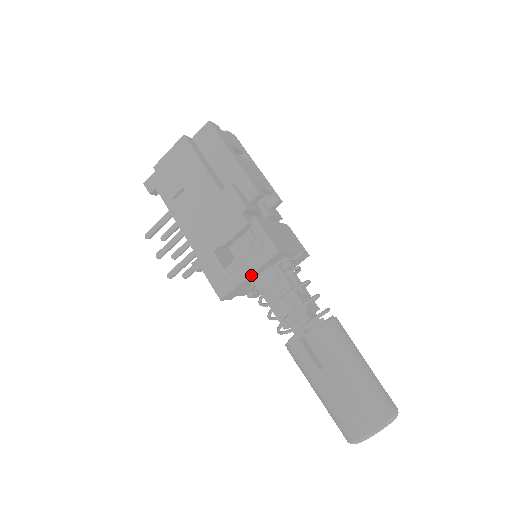
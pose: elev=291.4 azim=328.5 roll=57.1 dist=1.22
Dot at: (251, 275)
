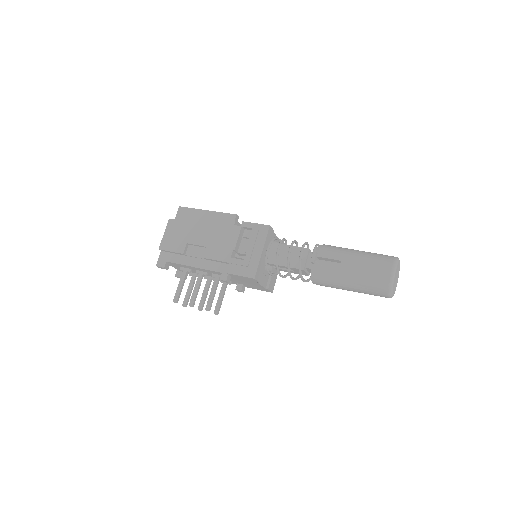
Dot at: (263, 250)
